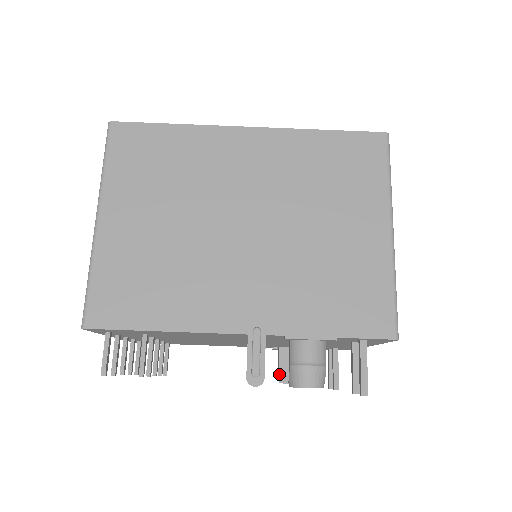
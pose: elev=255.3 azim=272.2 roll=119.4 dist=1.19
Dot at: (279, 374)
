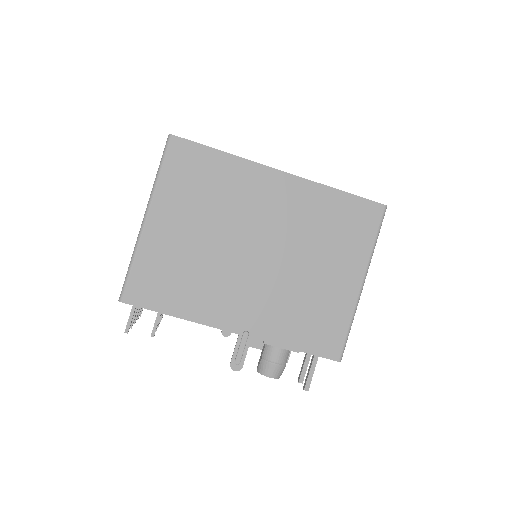
Dot at: occluded
